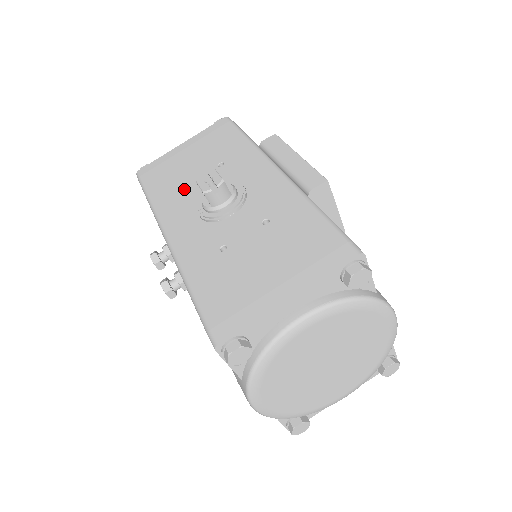
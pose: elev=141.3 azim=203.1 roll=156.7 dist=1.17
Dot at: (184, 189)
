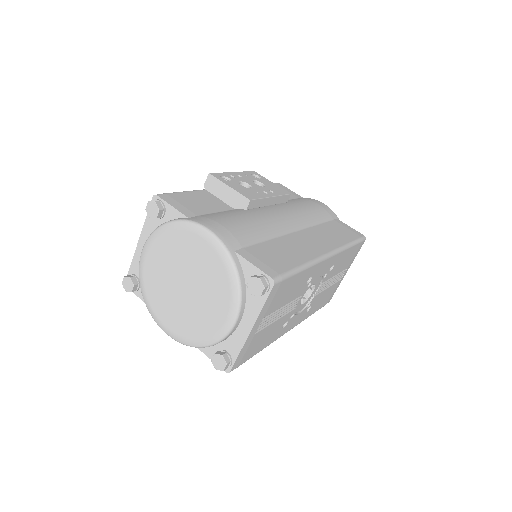
Dot at: occluded
